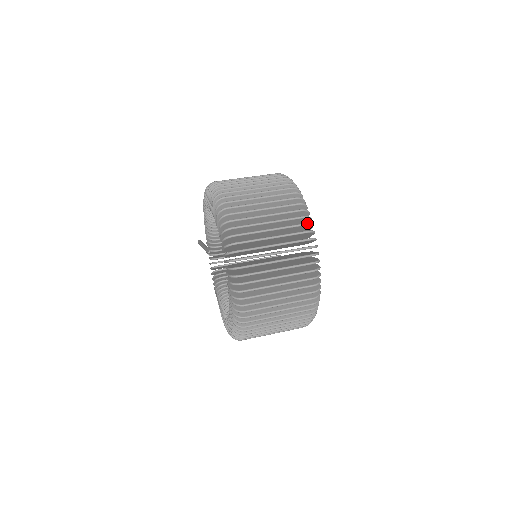
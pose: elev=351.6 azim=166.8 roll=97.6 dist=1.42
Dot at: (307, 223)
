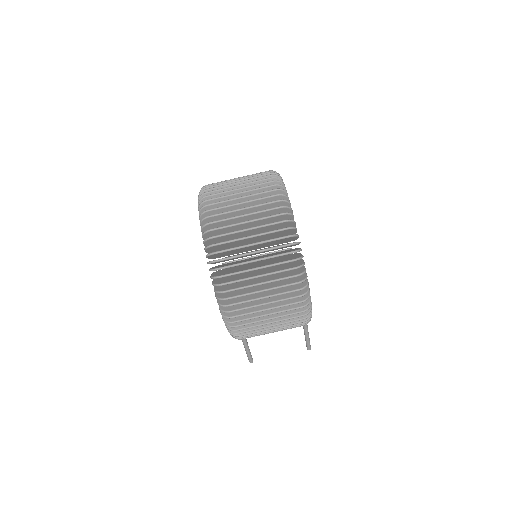
Dot at: (272, 171)
